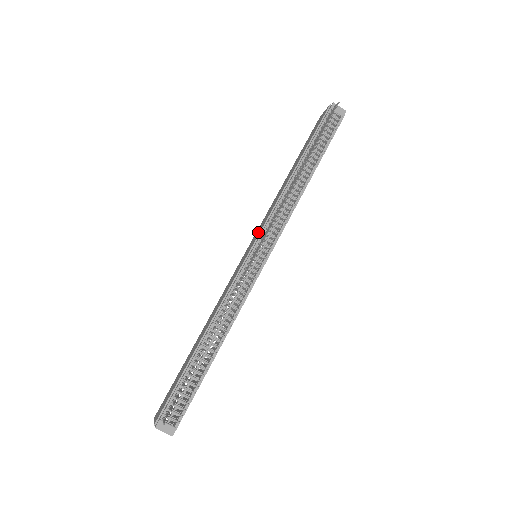
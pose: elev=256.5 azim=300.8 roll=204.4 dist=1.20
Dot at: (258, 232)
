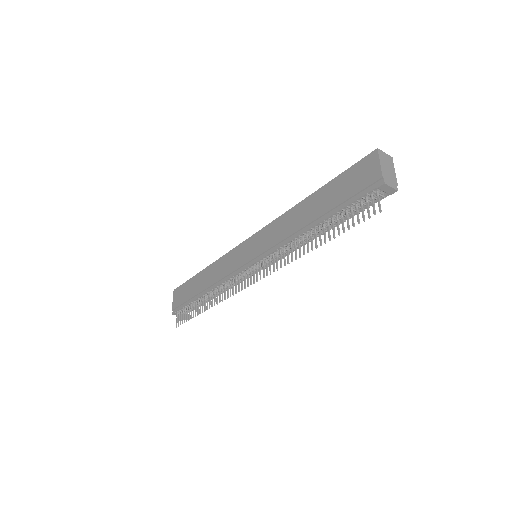
Dot at: (261, 245)
